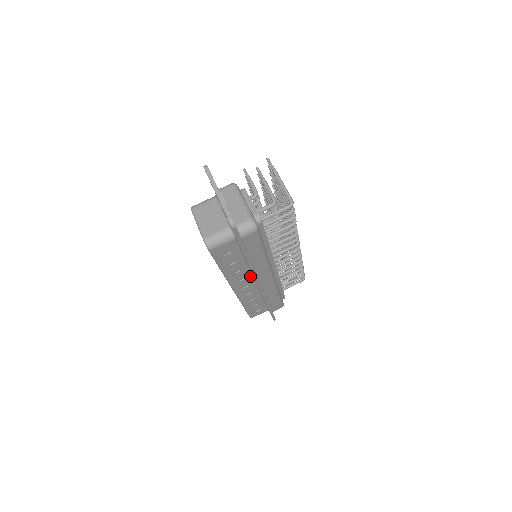
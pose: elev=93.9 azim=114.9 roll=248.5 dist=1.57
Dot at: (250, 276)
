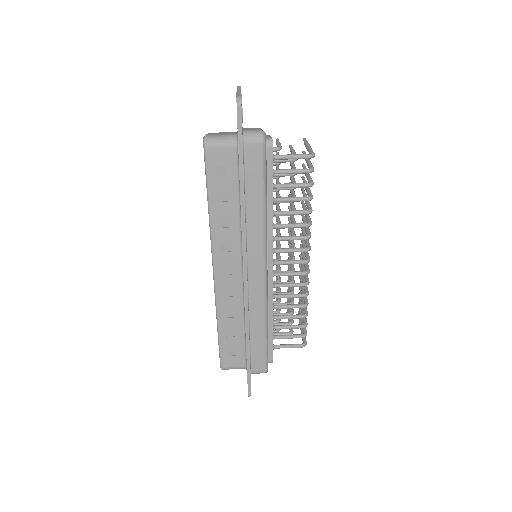
Dot at: (239, 251)
